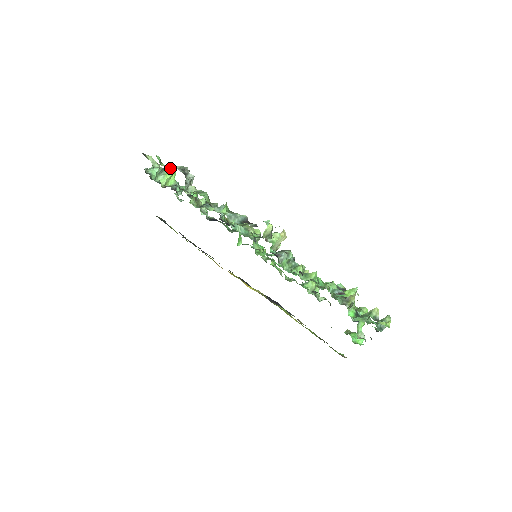
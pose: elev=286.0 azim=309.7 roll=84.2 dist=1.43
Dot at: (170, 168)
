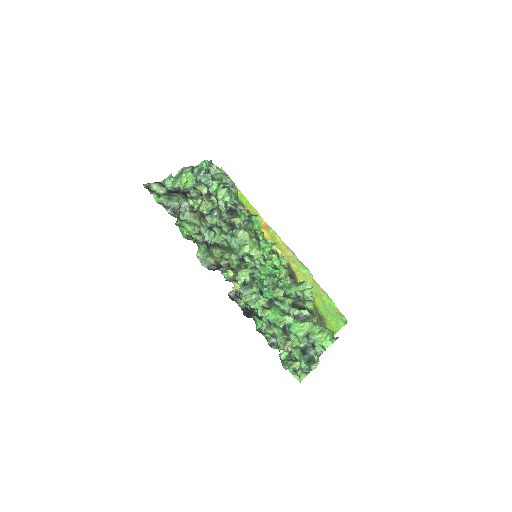
Dot at: (165, 204)
